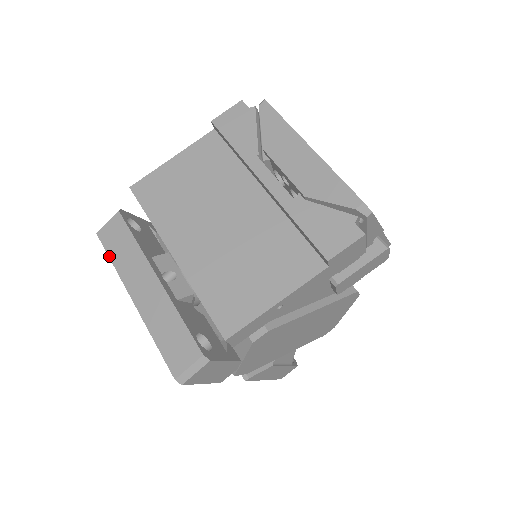
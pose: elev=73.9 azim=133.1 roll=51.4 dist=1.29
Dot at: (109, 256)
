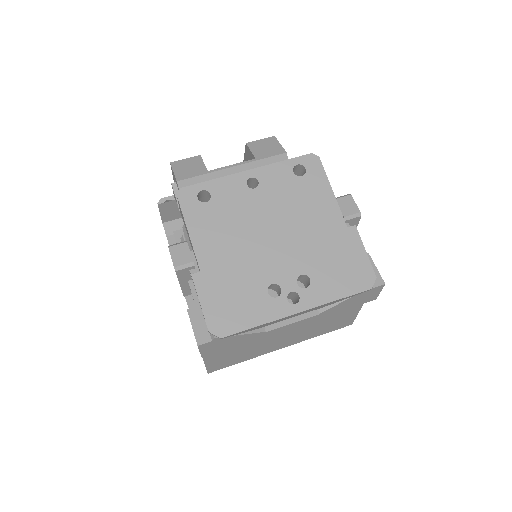
Dot at: occluded
